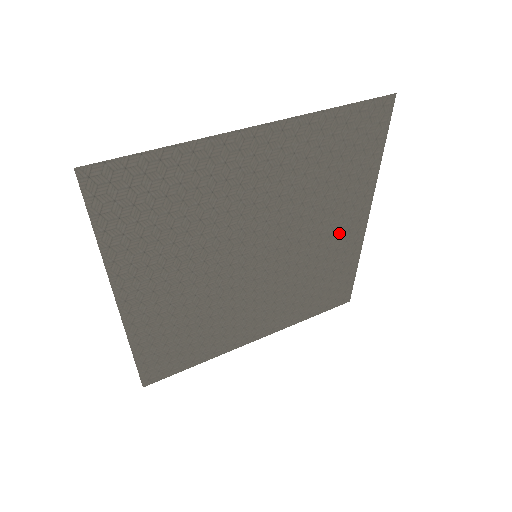
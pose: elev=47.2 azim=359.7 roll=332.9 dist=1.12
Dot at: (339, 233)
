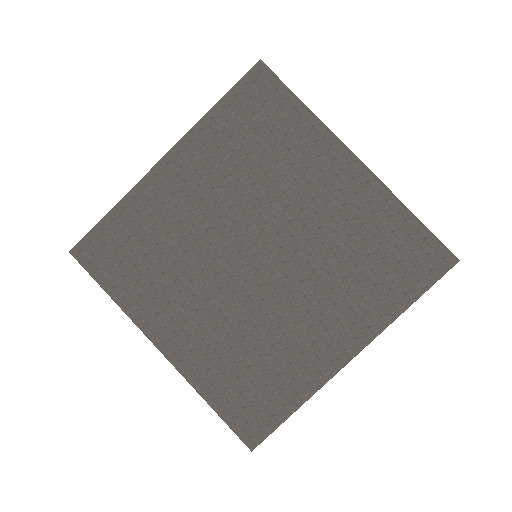
Dot at: (320, 336)
